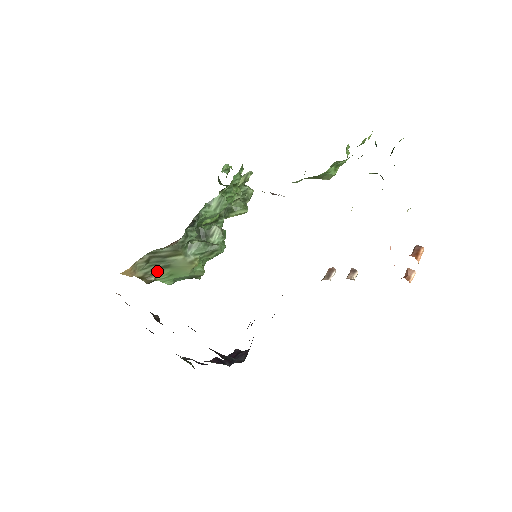
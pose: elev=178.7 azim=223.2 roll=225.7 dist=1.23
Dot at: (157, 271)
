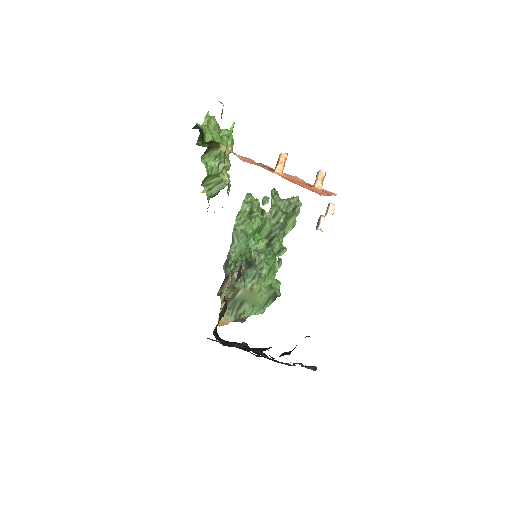
Dot at: (240, 310)
